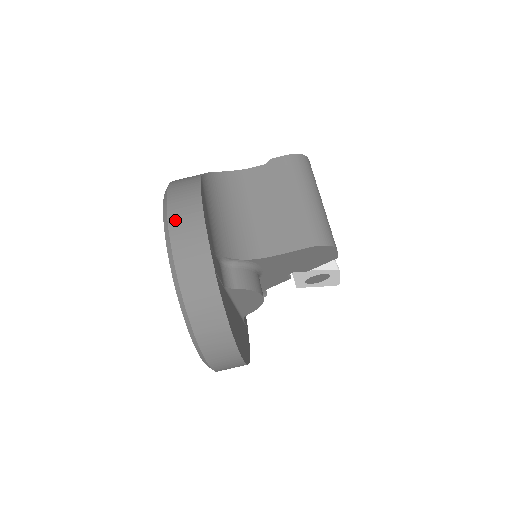
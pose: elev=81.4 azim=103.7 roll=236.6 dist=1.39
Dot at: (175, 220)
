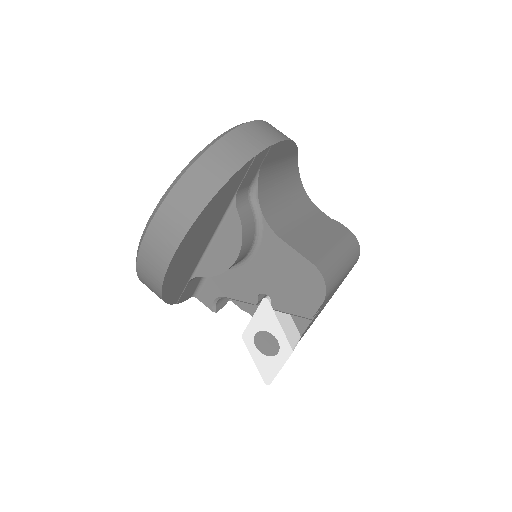
Dot at: (266, 124)
